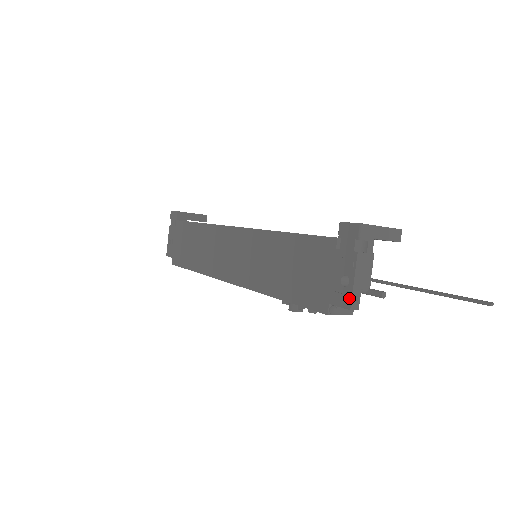
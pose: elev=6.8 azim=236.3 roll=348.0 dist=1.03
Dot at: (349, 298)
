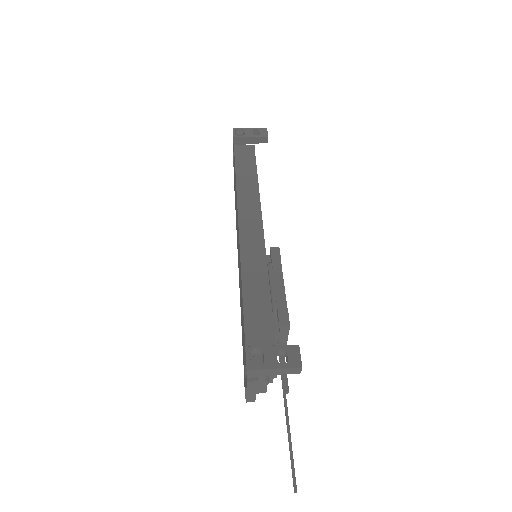
Dot at: (246, 396)
